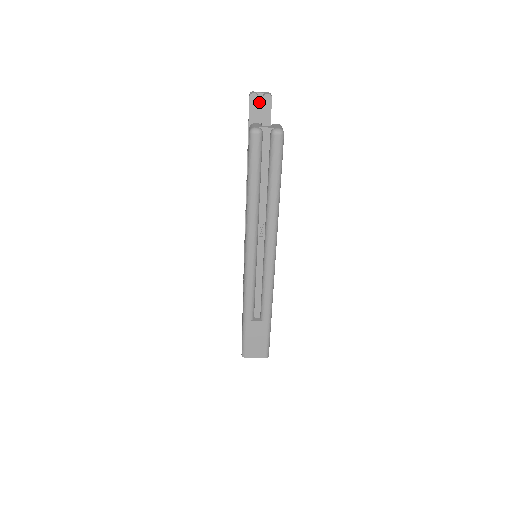
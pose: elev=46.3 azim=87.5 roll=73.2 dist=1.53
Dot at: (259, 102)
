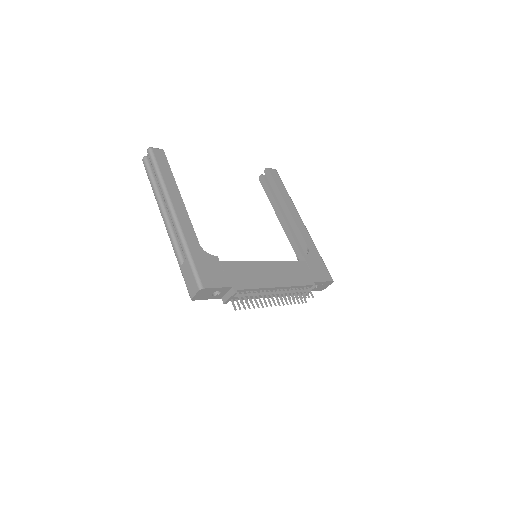
Dot at: occluded
